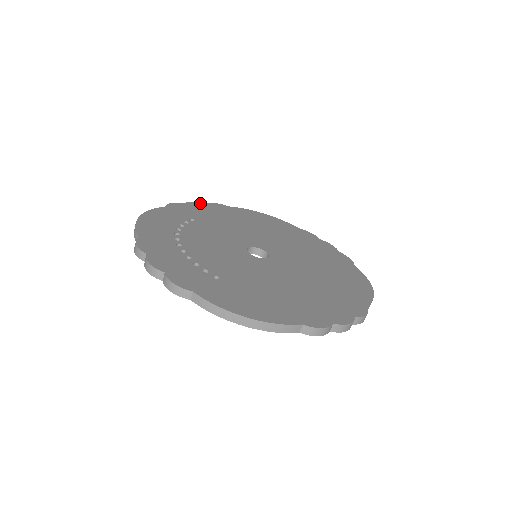
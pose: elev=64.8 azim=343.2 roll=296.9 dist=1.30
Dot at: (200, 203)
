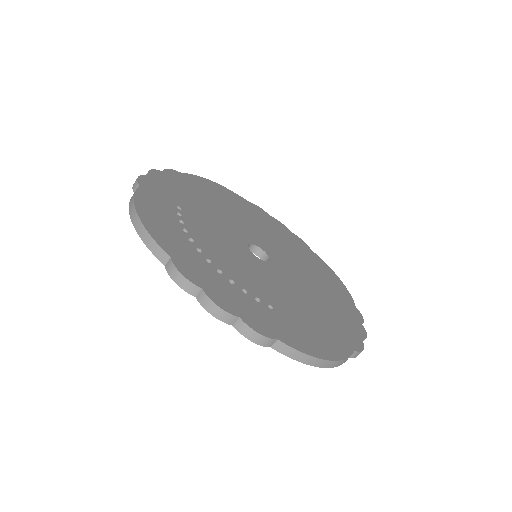
Dot at: (159, 172)
